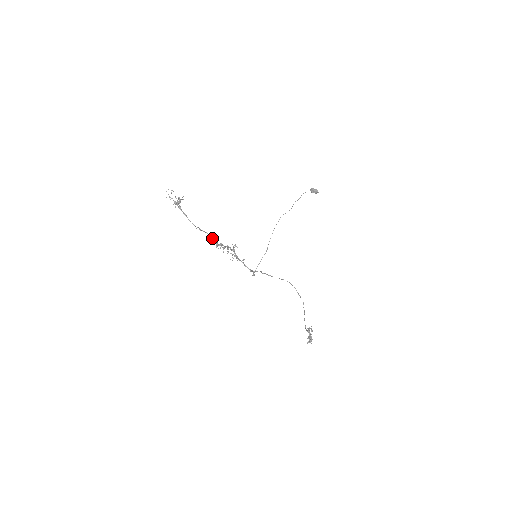
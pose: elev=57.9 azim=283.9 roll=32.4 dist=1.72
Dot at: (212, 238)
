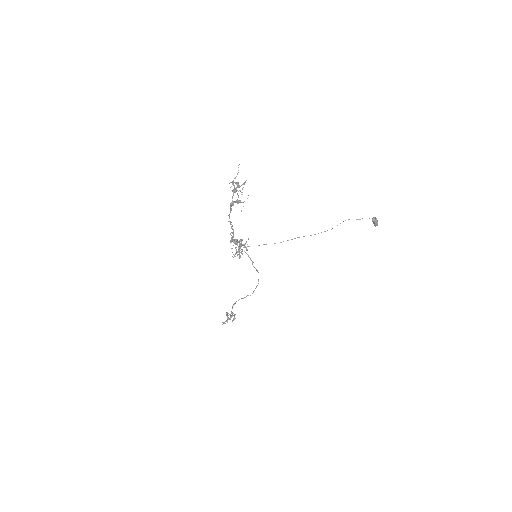
Dot at: (233, 236)
